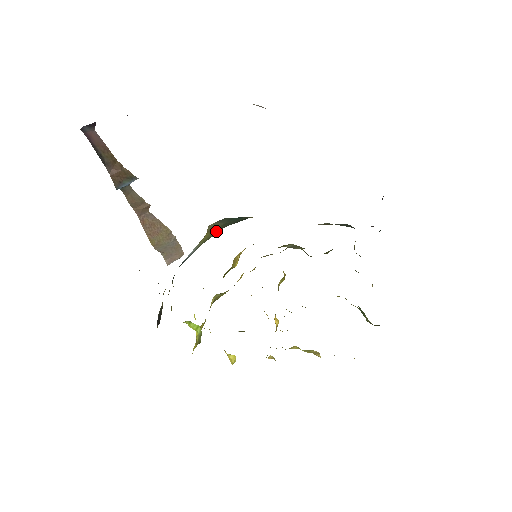
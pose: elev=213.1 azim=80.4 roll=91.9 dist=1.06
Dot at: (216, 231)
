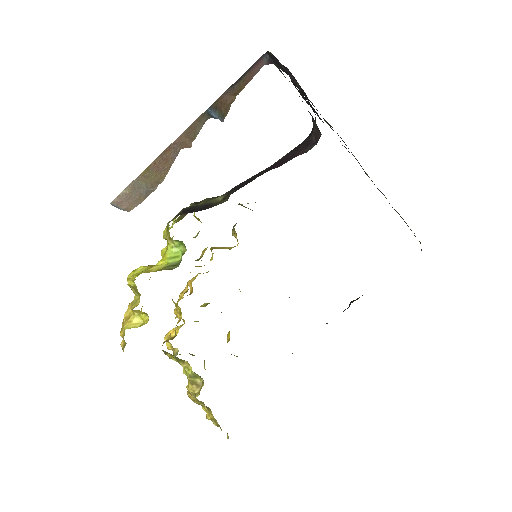
Dot at: occluded
